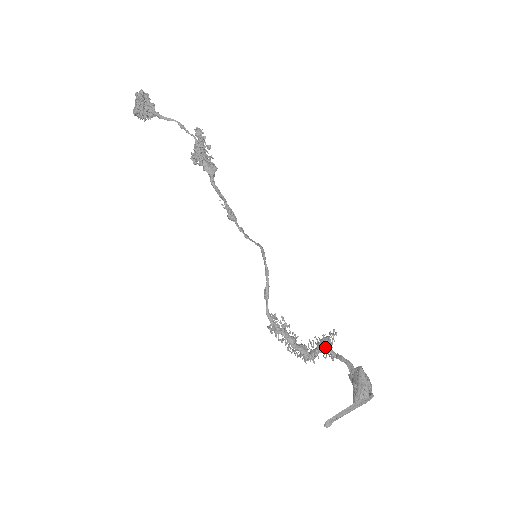
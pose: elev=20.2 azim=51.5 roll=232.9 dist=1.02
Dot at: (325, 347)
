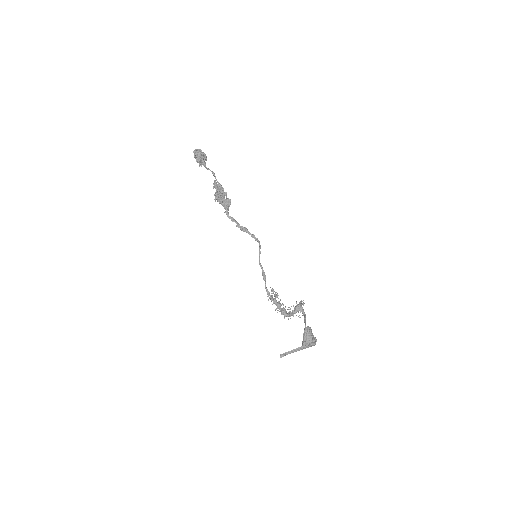
Dot at: (296, 311)
